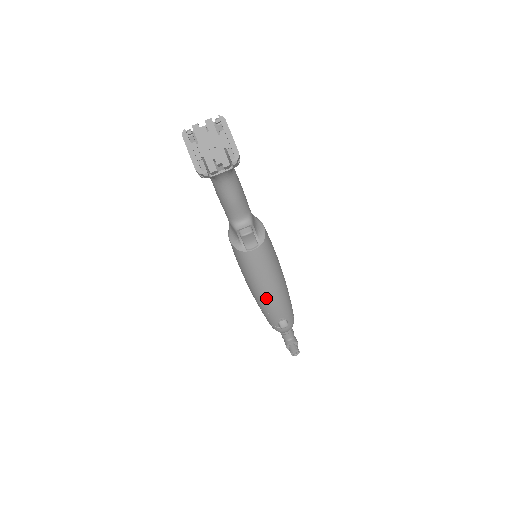
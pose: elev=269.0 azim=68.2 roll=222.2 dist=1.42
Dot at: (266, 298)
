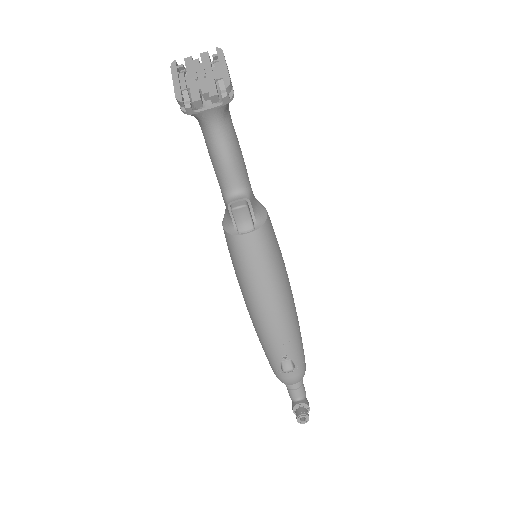
Dot at: (263, 316)
